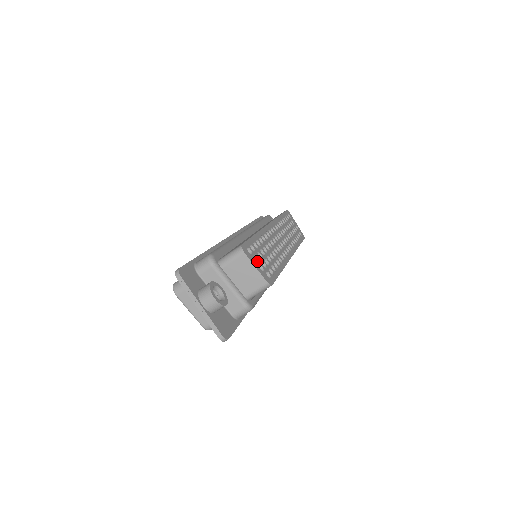
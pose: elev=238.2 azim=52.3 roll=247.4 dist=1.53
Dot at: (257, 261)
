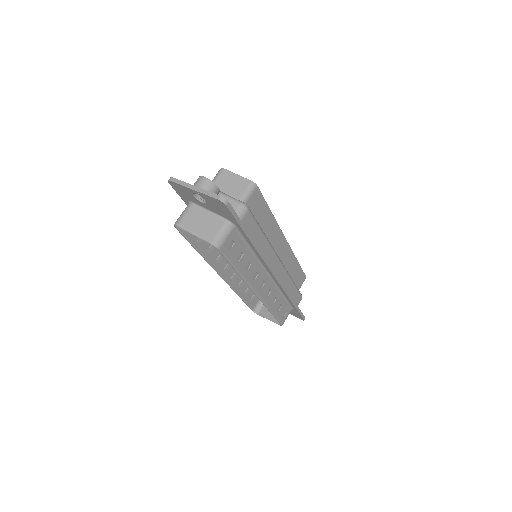
Dot at: occluded
